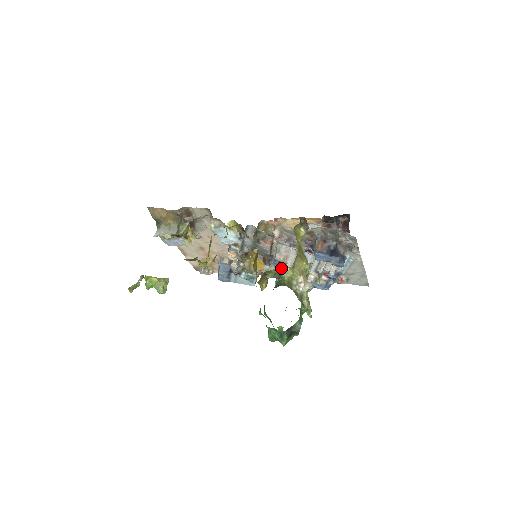
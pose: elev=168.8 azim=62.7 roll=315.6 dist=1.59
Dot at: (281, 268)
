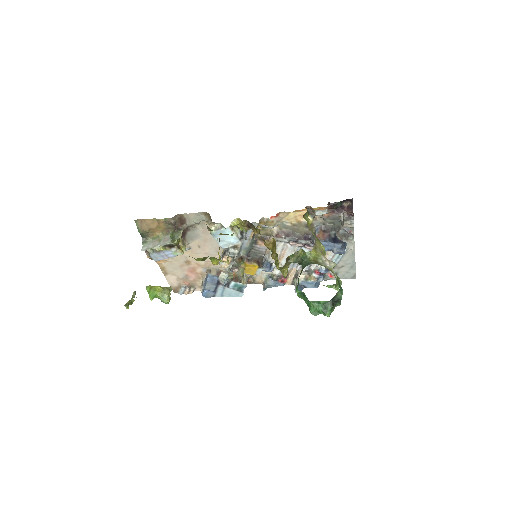
Dot at: (269, 273)
